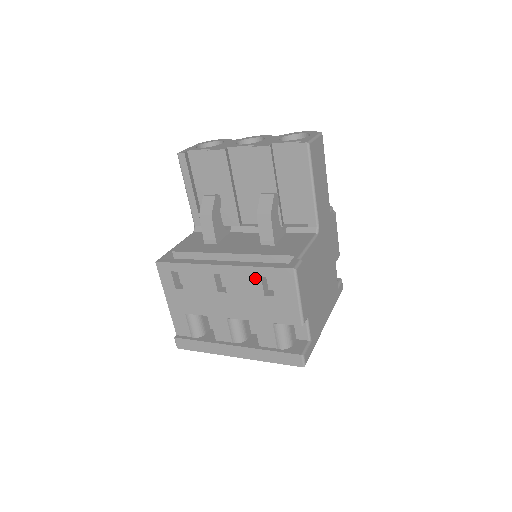
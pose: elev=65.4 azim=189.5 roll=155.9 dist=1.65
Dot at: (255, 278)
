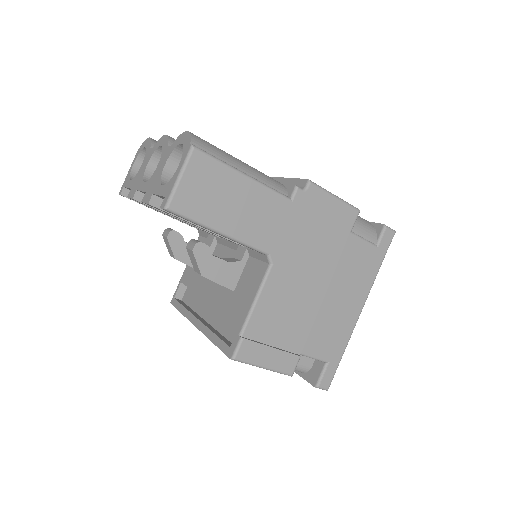
Dot at: occluded
